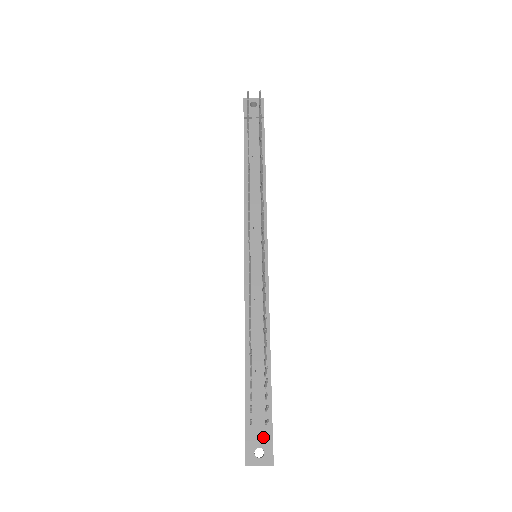
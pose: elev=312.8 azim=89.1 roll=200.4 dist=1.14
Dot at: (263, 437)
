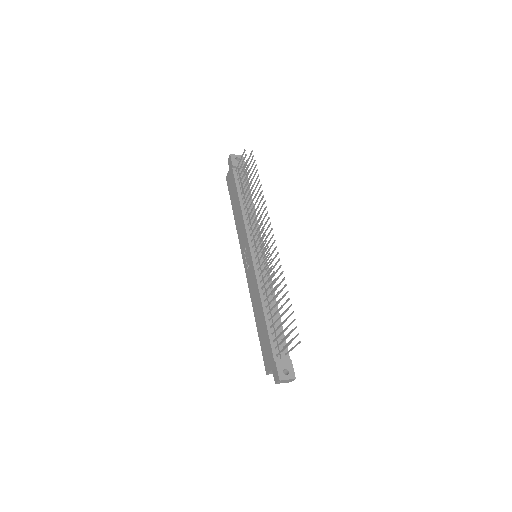
Dot at: (286, 363)
